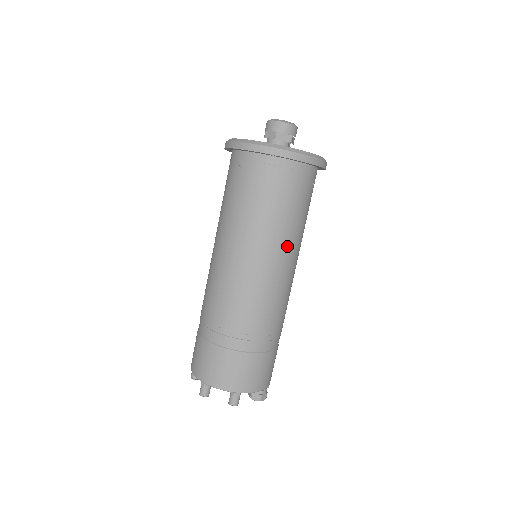
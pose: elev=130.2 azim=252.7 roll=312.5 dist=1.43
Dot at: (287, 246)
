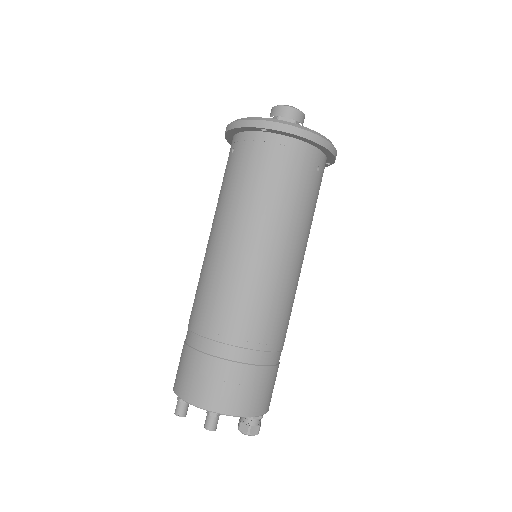
Dot at: (280, 234)
